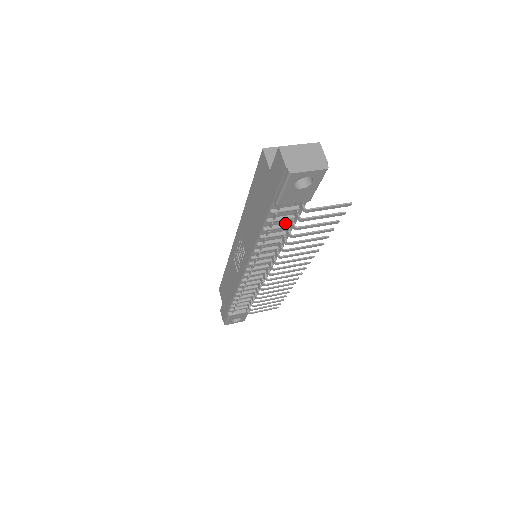
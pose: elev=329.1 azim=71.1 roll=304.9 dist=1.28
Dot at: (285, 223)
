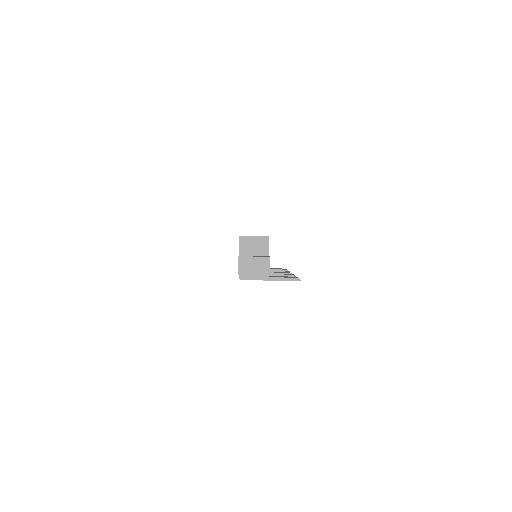
Dot at: occluded
